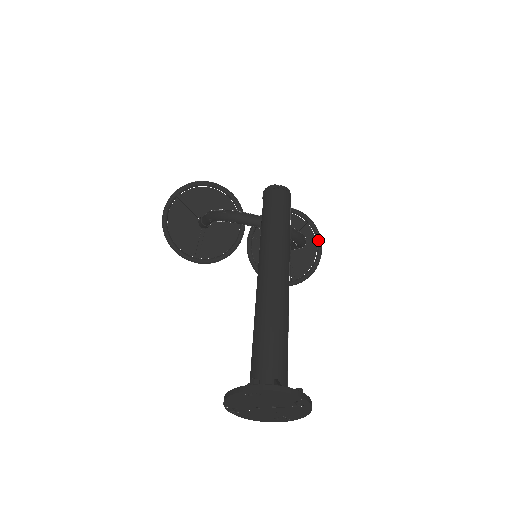
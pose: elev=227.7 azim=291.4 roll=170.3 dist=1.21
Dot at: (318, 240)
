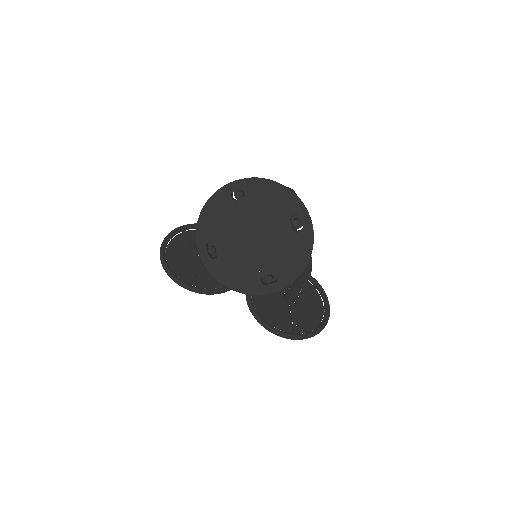
Dot at: (325, 302)
